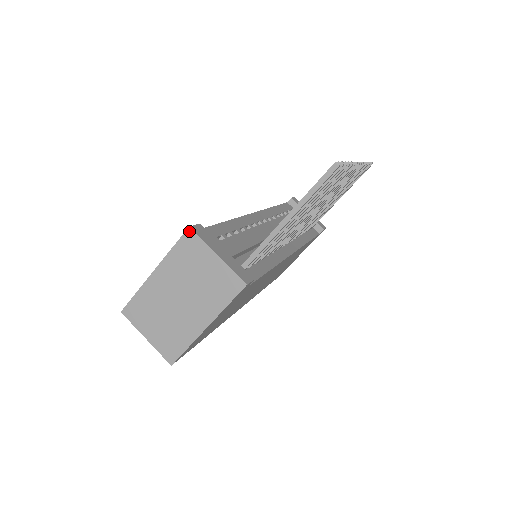
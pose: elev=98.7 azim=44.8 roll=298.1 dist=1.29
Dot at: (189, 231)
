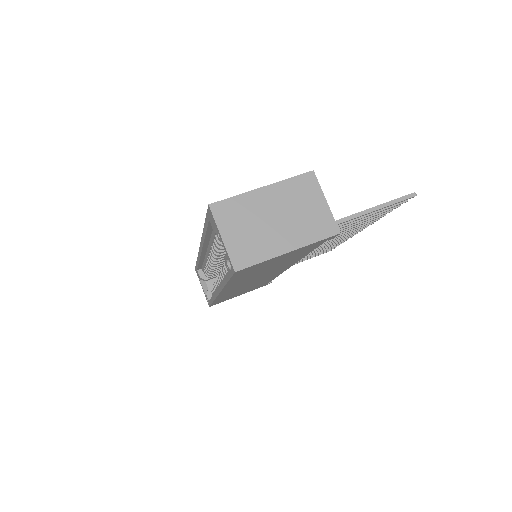
Dot at: (312, 173)
